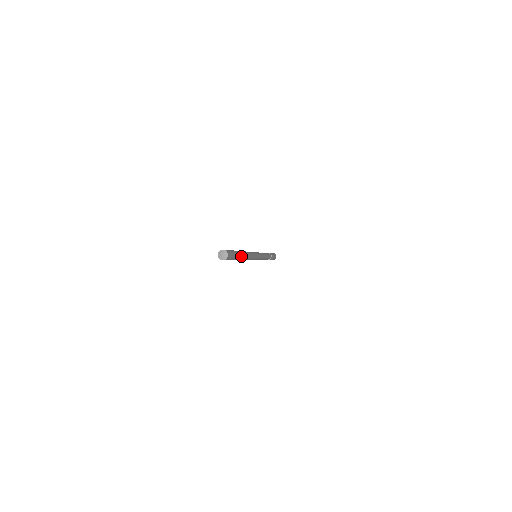
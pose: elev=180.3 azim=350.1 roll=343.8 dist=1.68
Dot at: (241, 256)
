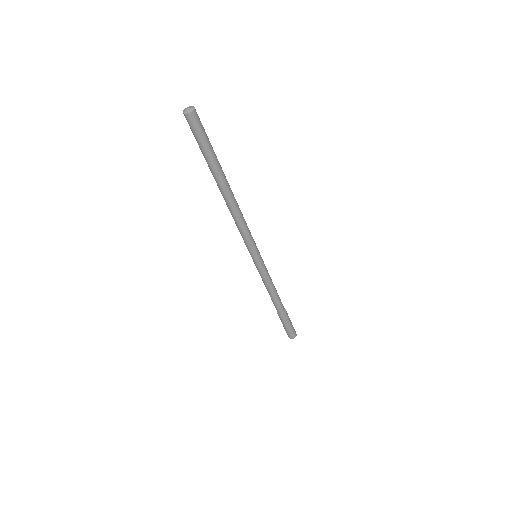
Dot at: (222, 171)
